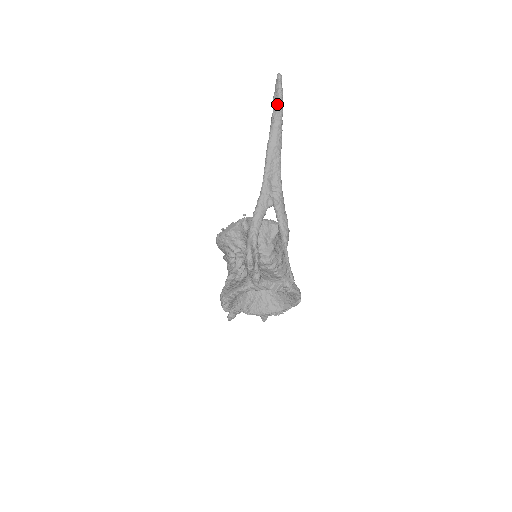
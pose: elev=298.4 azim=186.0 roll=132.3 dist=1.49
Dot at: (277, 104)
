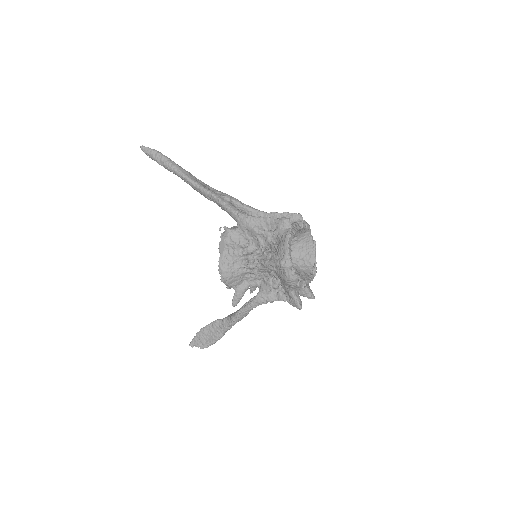
Dot at: (161, 155)
